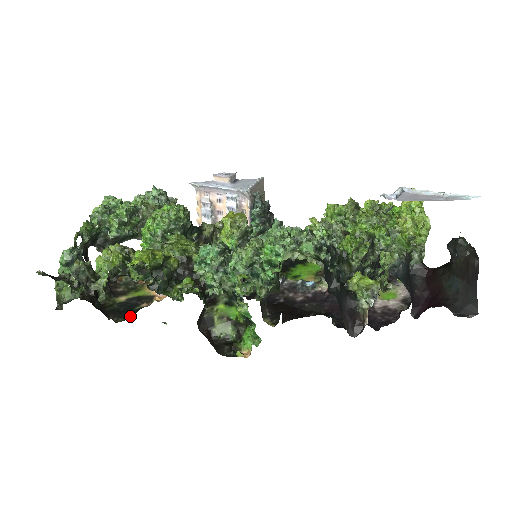
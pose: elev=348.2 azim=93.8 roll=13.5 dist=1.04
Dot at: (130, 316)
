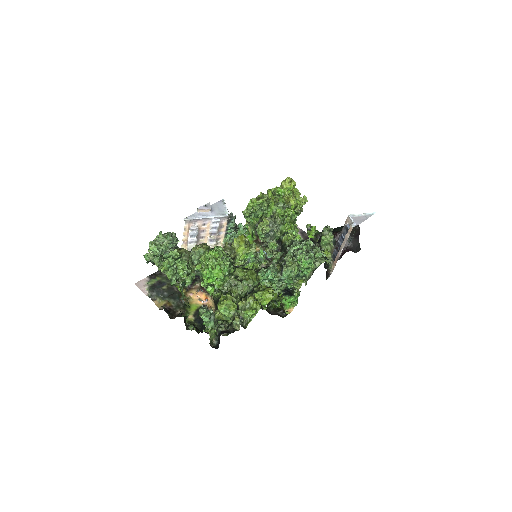
Dot at: occluded
